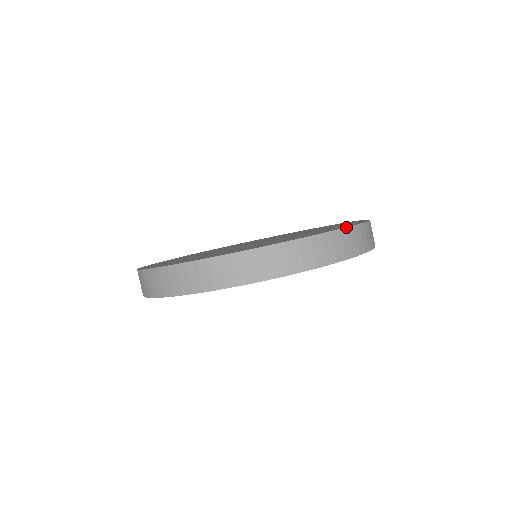
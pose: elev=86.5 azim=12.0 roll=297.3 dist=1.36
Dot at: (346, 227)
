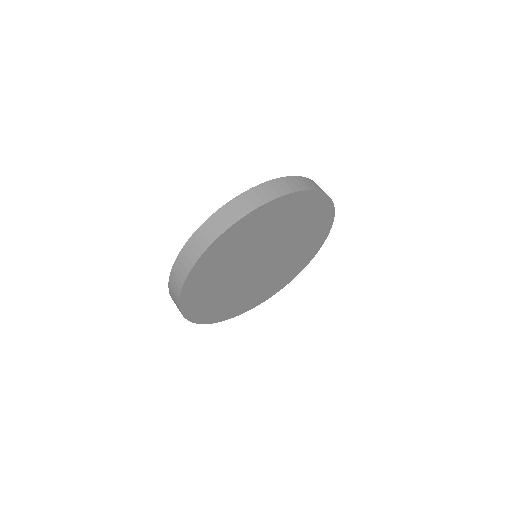
Dot at: (273, 179)
